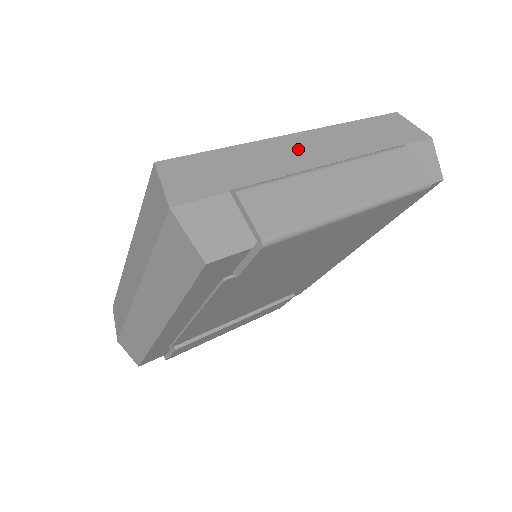
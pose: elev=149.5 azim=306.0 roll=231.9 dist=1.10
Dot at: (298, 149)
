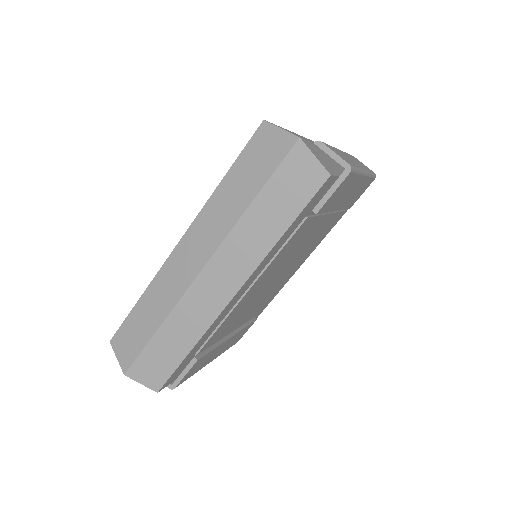
Dot at: occluded
